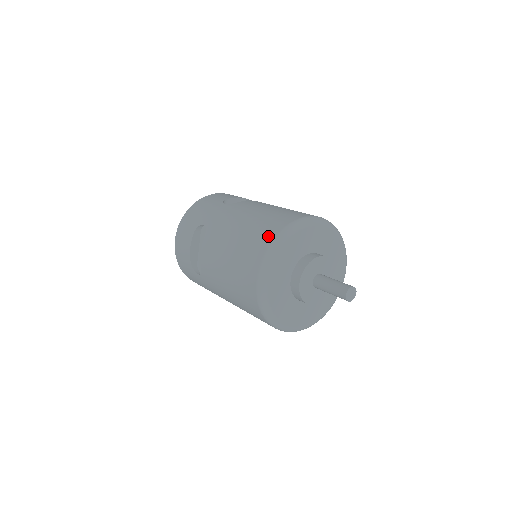
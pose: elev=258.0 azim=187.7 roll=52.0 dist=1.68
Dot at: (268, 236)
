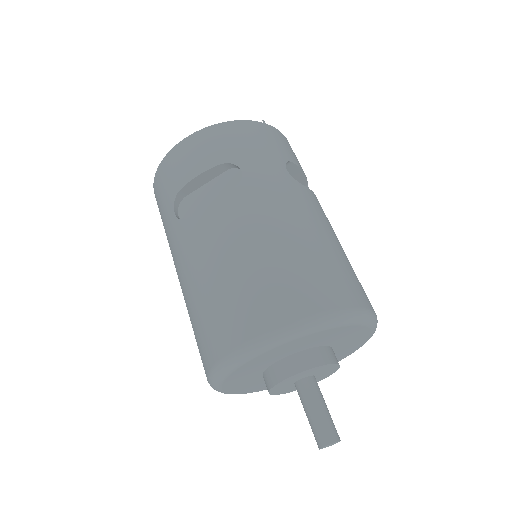
Dot at: (316, 300)
